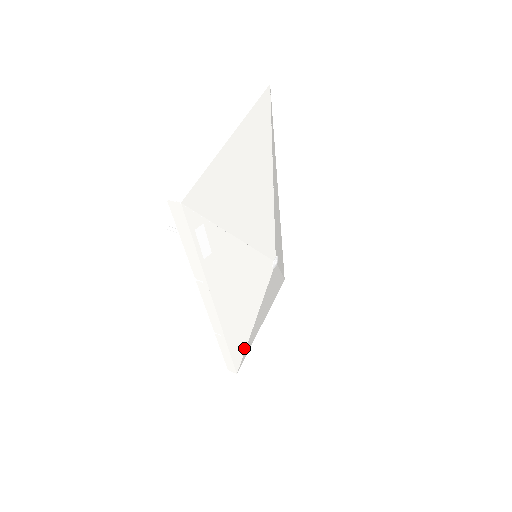
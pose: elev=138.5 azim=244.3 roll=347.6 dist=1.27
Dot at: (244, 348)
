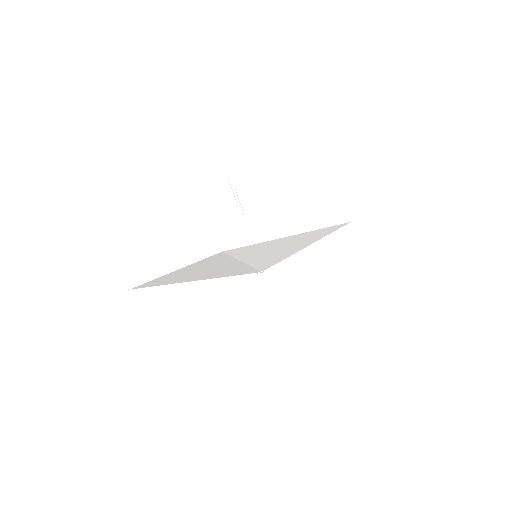
Dot at: occluded
